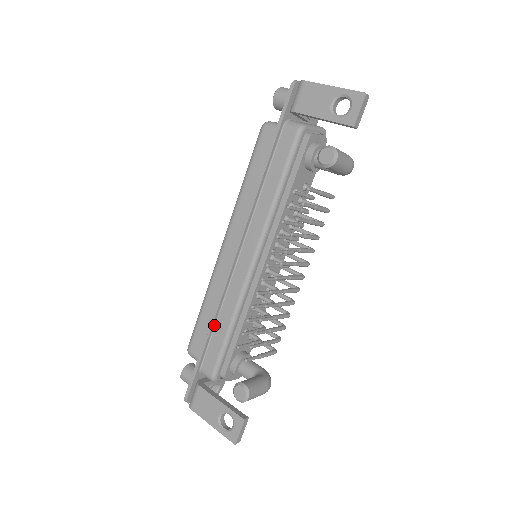
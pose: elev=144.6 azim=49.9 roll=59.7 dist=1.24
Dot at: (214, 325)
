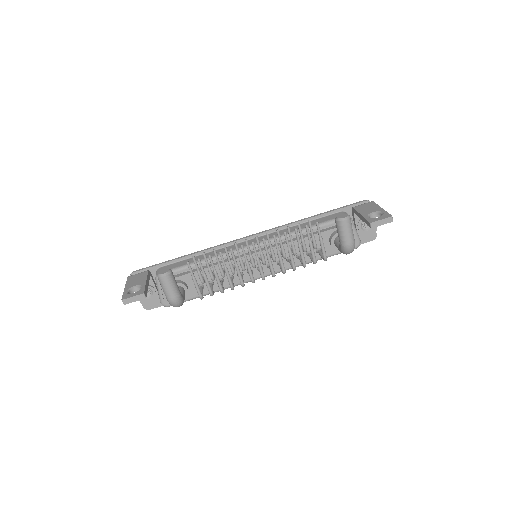
Dot at: (195, 256)
